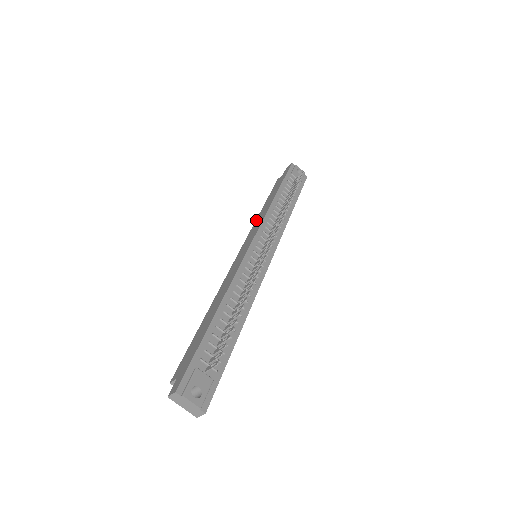
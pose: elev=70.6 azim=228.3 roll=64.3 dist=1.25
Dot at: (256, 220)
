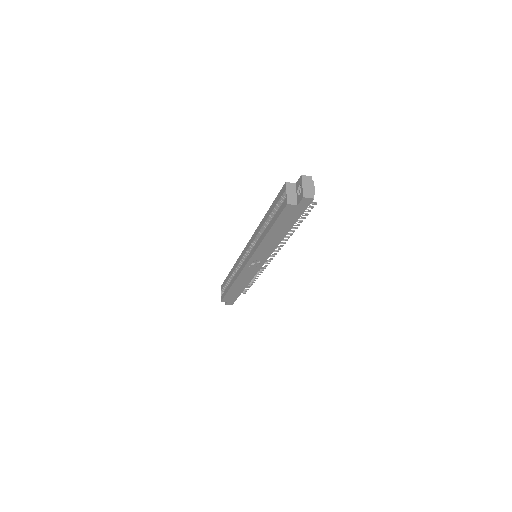
Dot at: occluded
